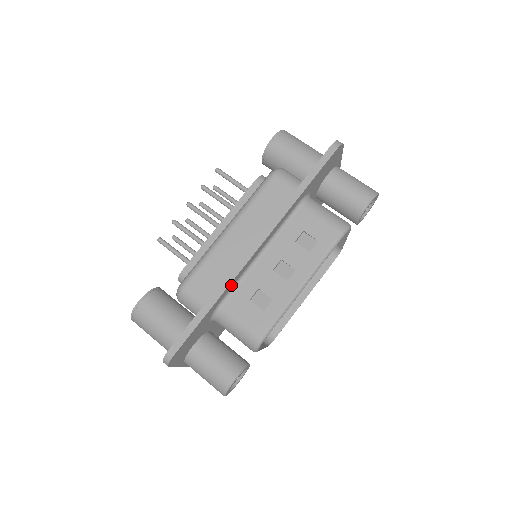
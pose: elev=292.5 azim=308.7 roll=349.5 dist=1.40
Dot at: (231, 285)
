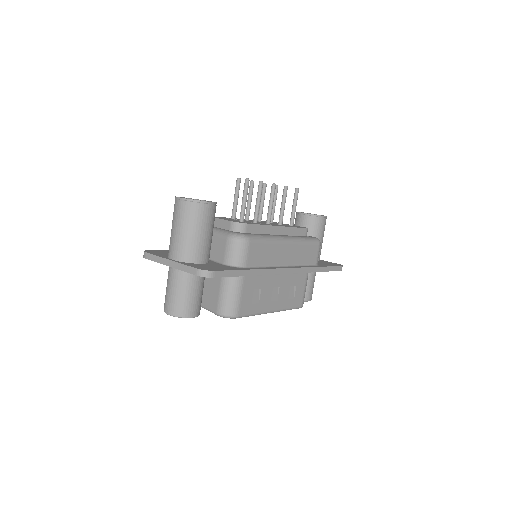
Dot at: occluded
